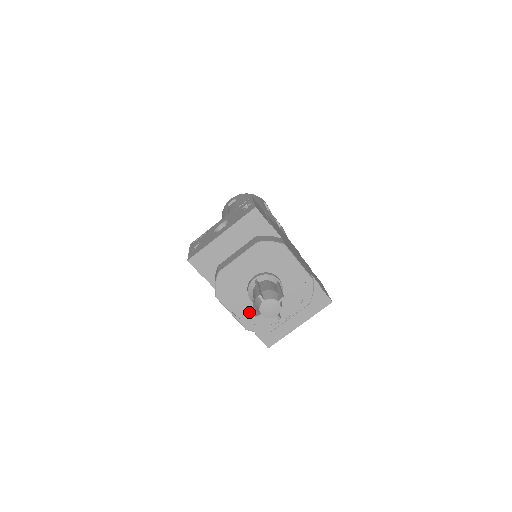
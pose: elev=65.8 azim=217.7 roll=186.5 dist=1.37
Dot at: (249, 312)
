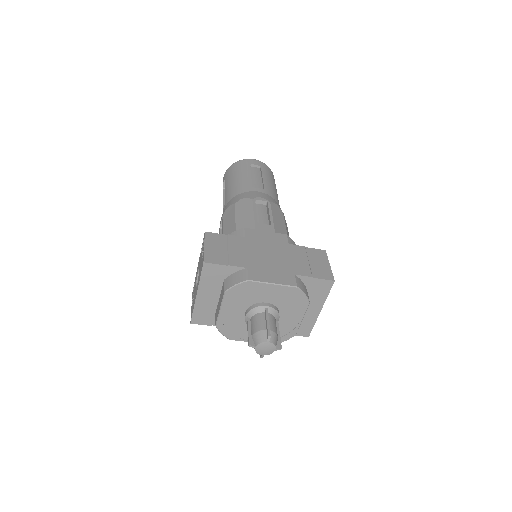
Dot at: occluded
